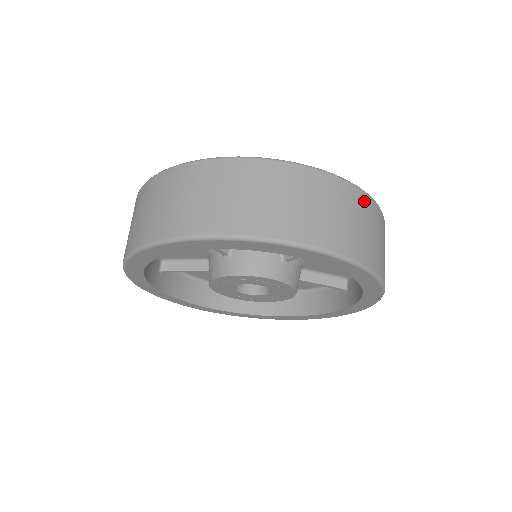
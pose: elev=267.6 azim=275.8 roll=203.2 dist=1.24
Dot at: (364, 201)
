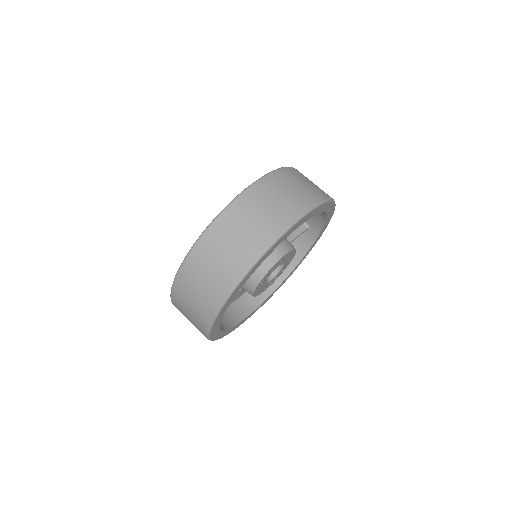
Dot at: (292, 171)
